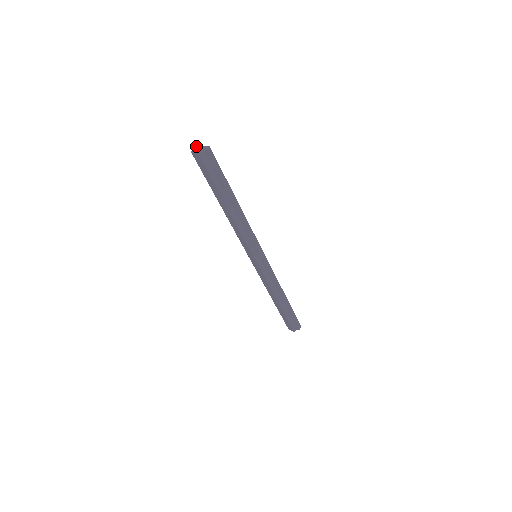
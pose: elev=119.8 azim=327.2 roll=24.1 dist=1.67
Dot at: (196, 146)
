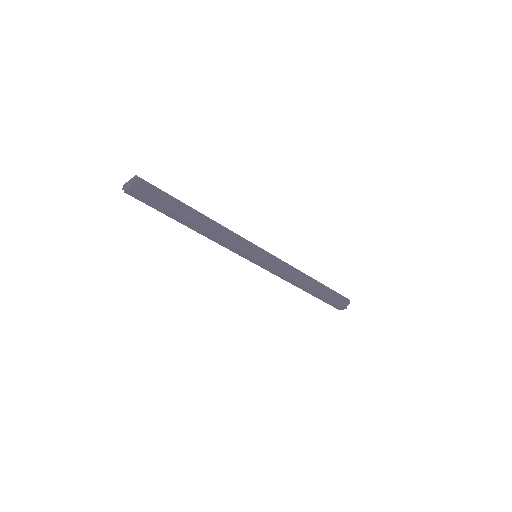
Dot at: (125, 184)
